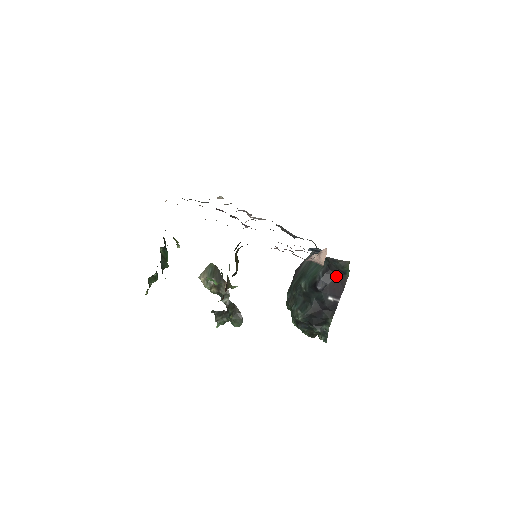
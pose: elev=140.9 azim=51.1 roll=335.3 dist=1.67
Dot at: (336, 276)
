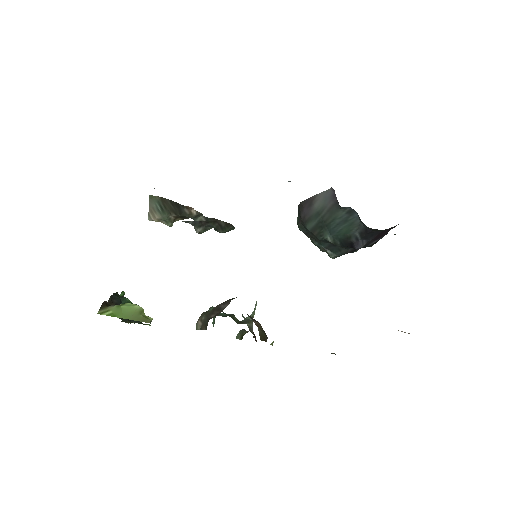
Dot at: (381, 231)
